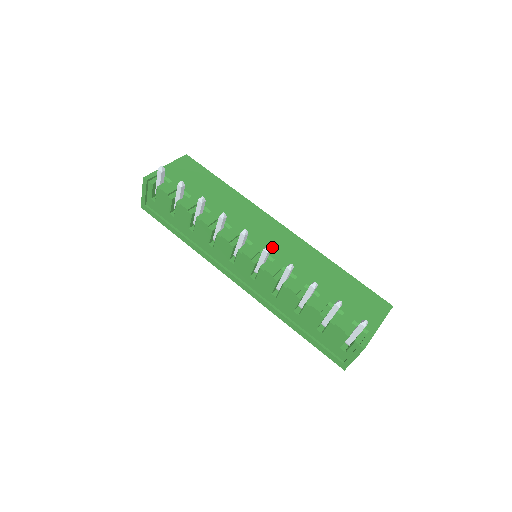
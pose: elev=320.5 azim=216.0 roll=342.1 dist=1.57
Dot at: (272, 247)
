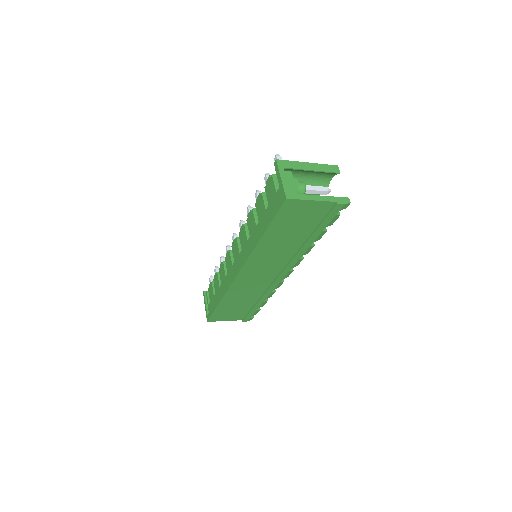
Dot at: occluded
